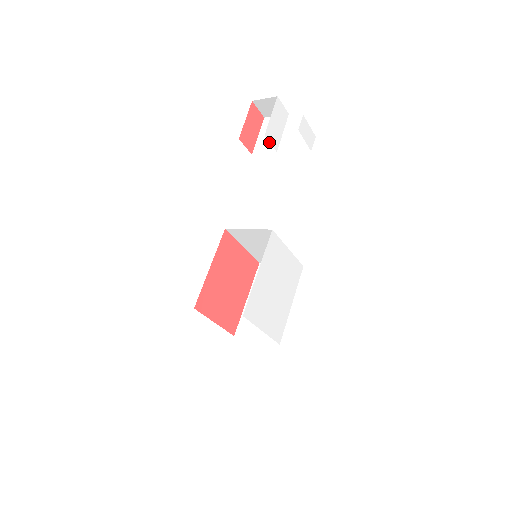
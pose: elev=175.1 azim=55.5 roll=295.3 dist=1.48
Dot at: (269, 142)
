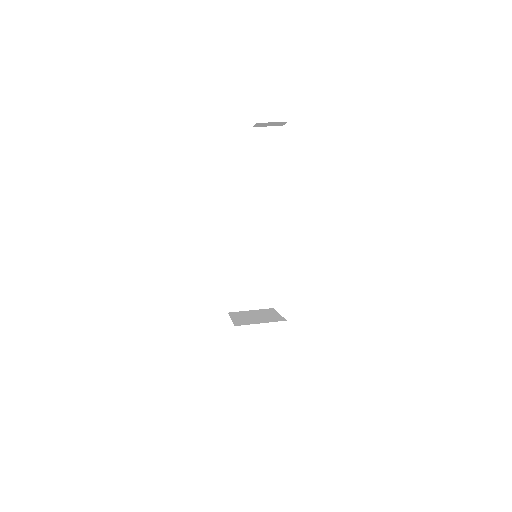
Dot at: (271, 161)
